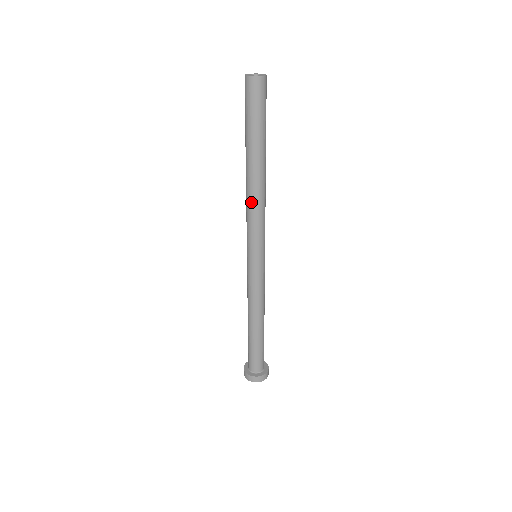
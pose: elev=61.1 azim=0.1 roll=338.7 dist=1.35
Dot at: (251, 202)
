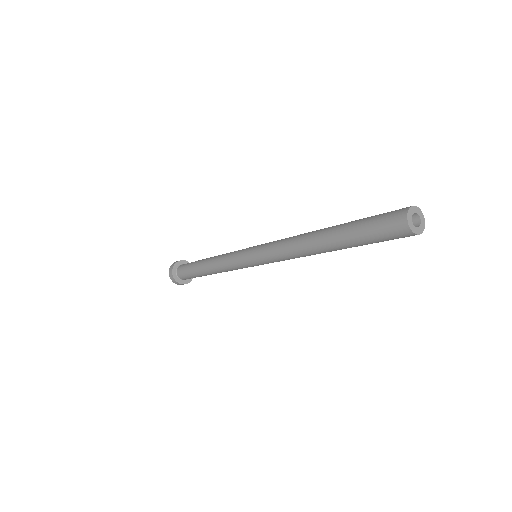
Dot at: occluded
